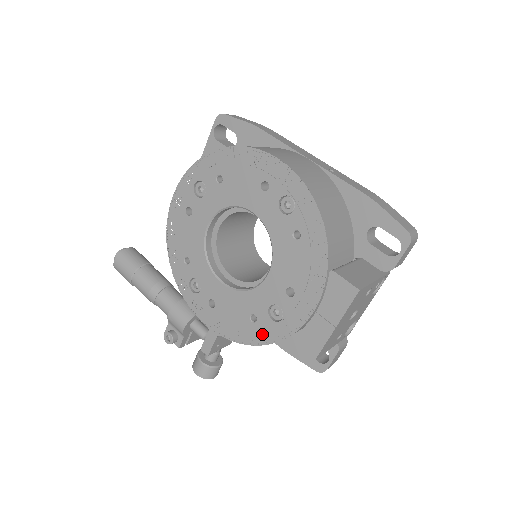
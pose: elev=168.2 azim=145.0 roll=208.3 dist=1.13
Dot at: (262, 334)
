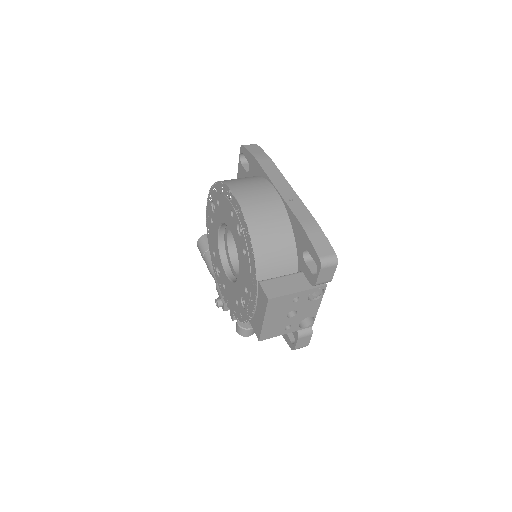
Dot at: (241, 315)
